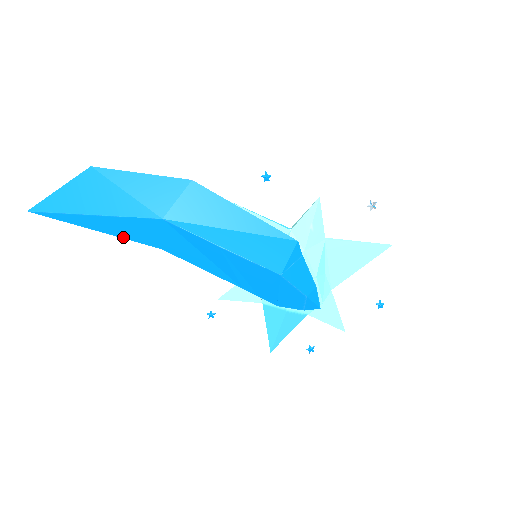
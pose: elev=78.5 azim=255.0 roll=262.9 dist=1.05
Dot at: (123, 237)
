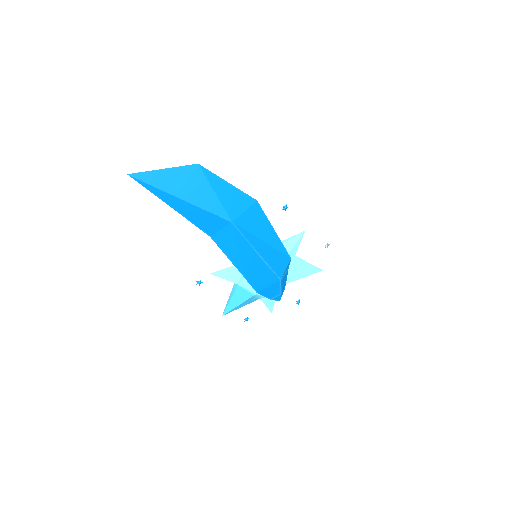
Dot at: (189, 220)
